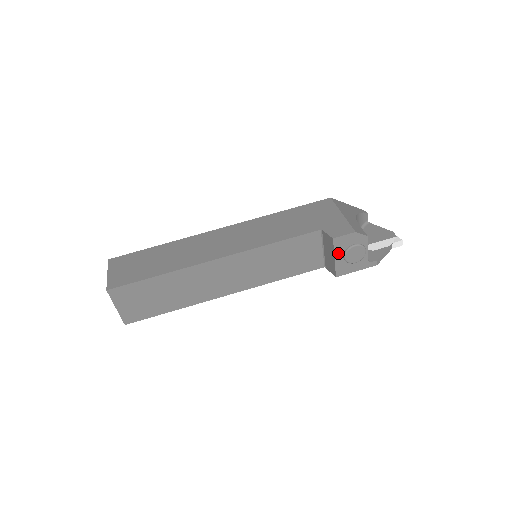
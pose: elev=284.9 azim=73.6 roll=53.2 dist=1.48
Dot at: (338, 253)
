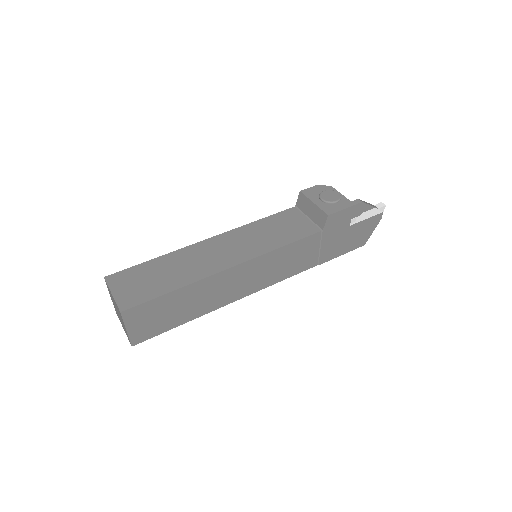
Dot at: (314, 199)
